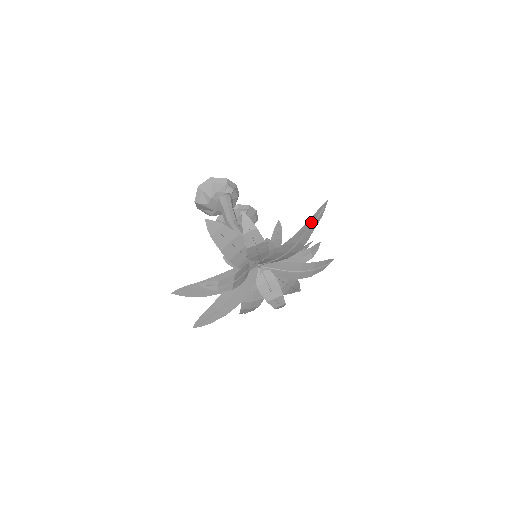
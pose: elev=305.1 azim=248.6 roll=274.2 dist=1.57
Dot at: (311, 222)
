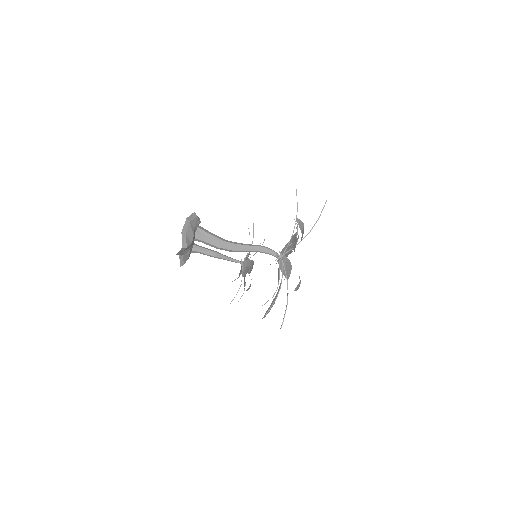
Dot at: occluded
